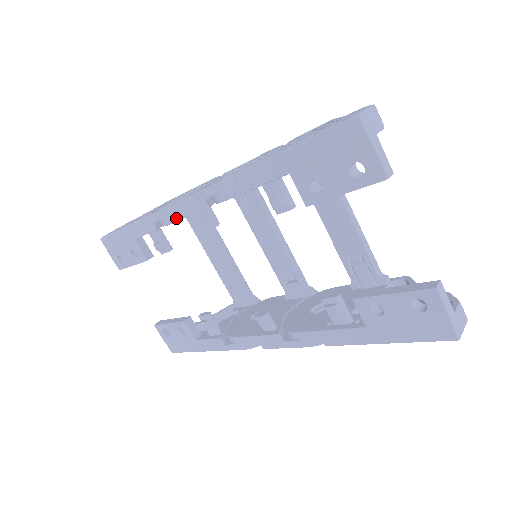
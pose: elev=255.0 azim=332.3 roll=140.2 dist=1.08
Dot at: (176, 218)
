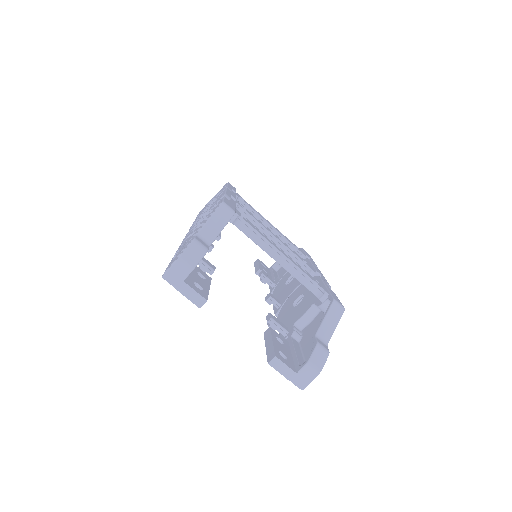
Dot at: occluded
